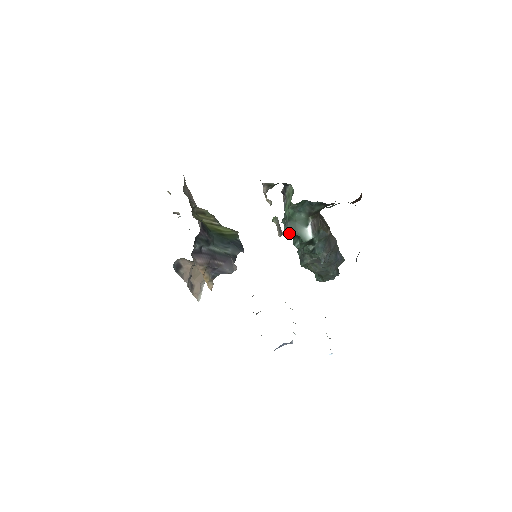
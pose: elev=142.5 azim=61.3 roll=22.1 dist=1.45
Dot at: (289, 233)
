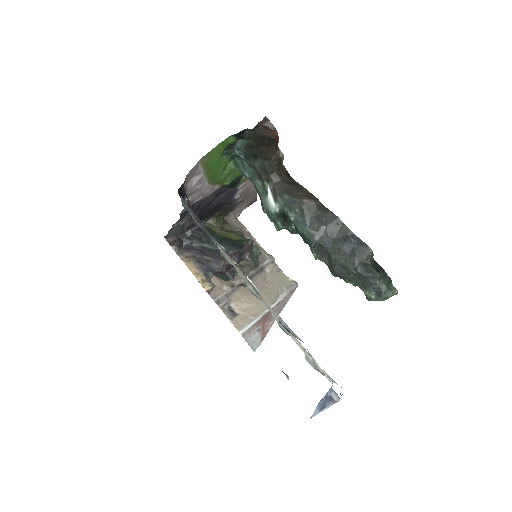
Dot at: (267, 214)
